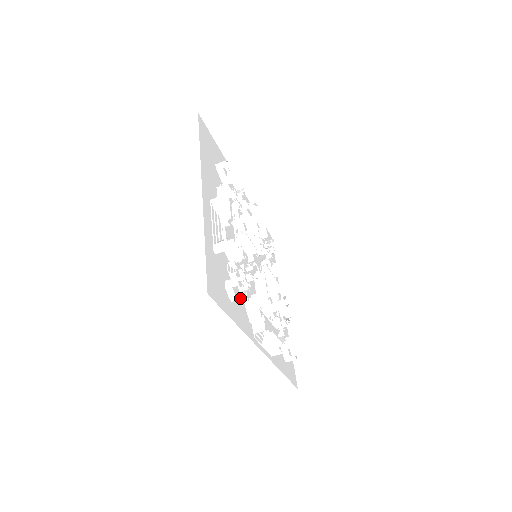
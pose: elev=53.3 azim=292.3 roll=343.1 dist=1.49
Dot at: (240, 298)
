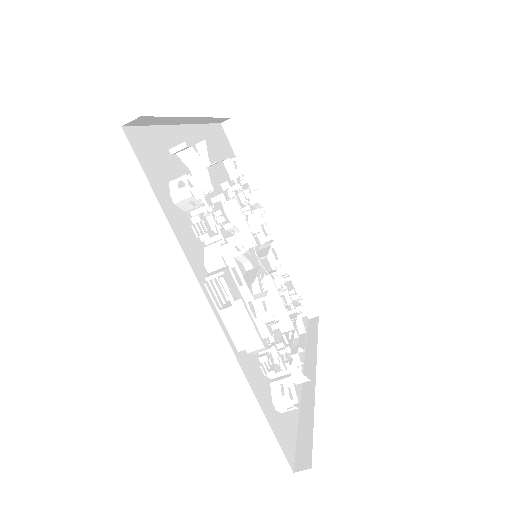
Dot at: (185, 196)
